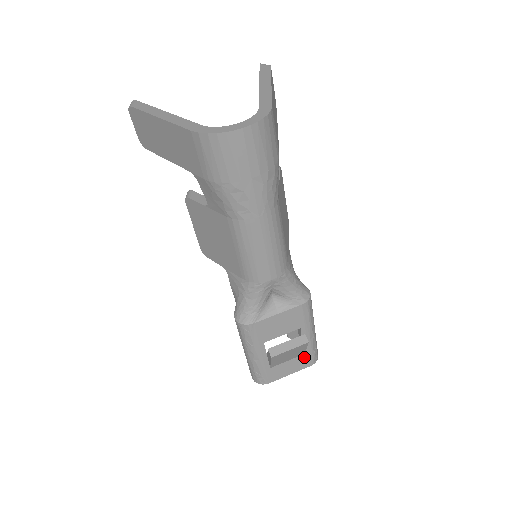
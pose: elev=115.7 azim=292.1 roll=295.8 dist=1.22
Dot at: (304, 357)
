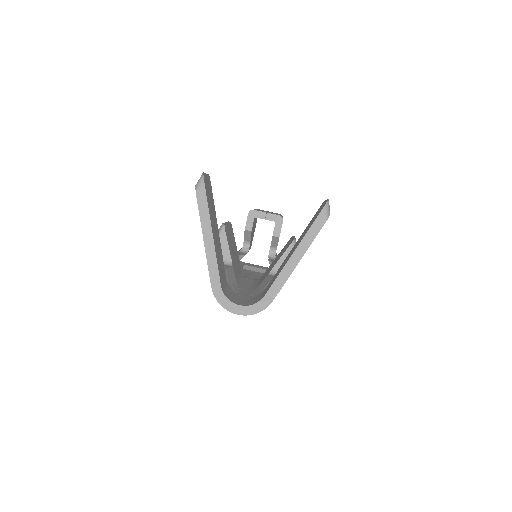
Dot at: occluded
